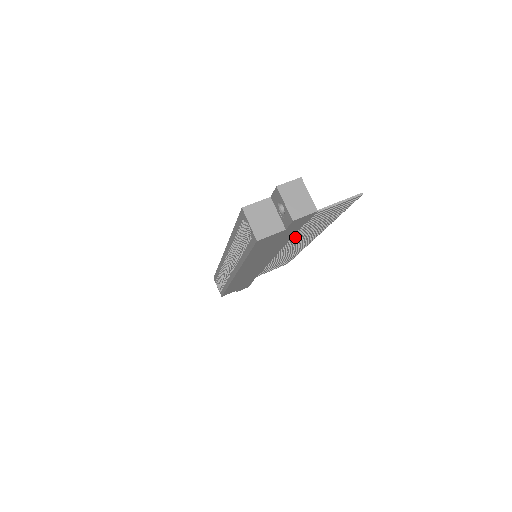
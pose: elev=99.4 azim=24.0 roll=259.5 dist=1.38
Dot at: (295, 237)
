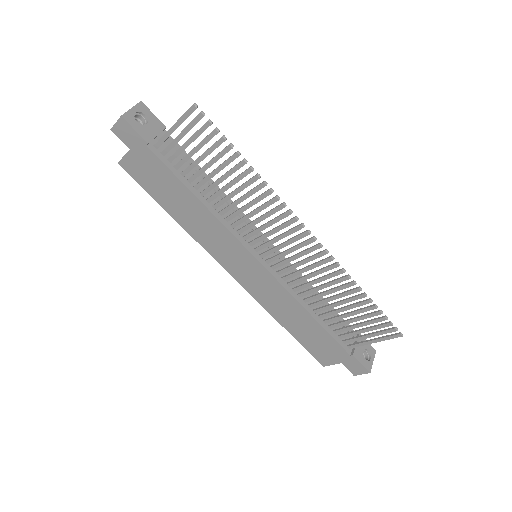
Dot at: (231, 203)
